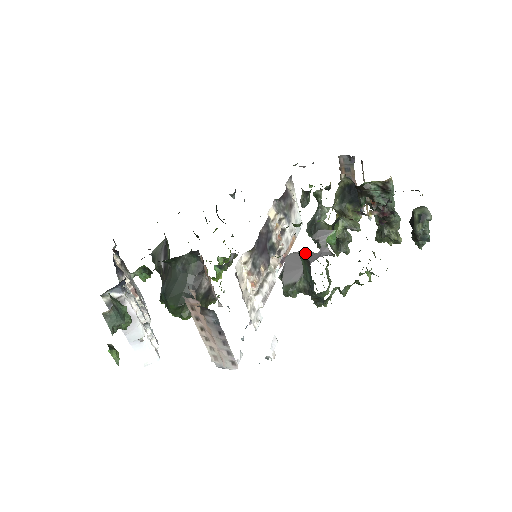
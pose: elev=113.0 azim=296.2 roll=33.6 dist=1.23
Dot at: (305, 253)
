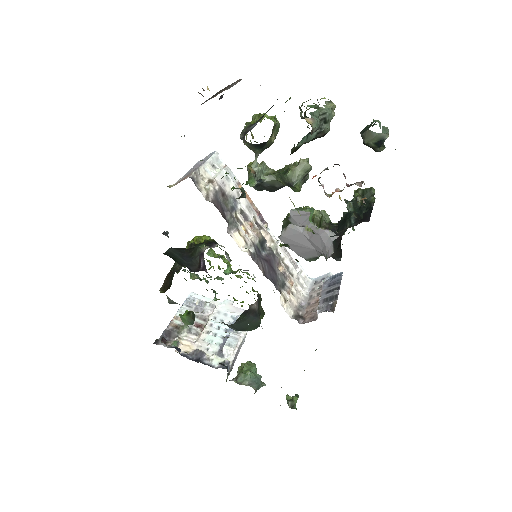
Dot at: (297, 233)
